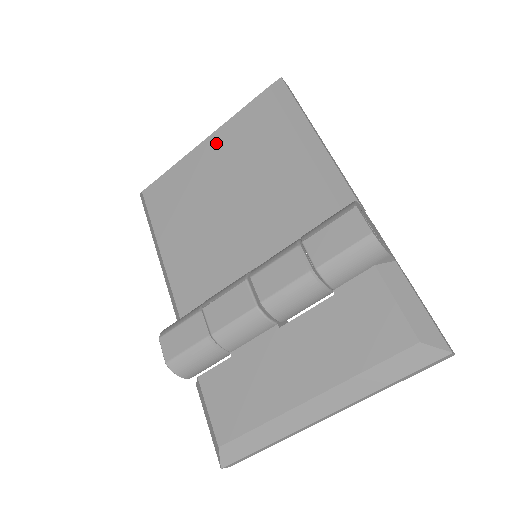
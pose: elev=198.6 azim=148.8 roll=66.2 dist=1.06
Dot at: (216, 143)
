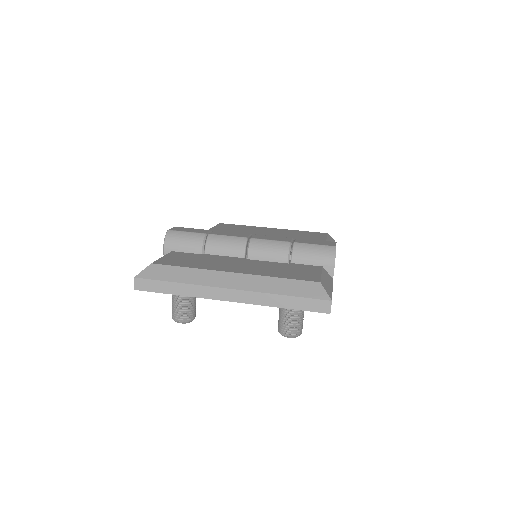
Dot at: (280, 230)
